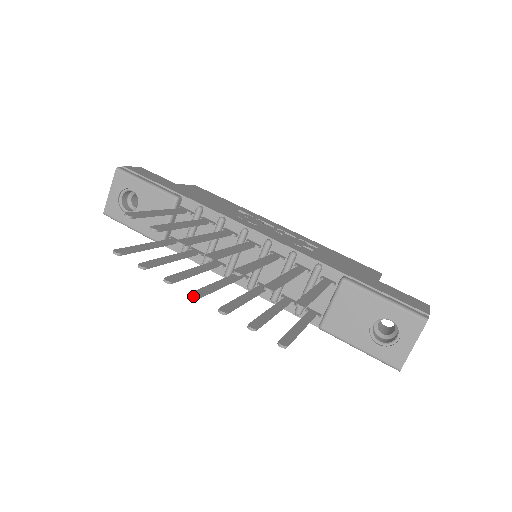
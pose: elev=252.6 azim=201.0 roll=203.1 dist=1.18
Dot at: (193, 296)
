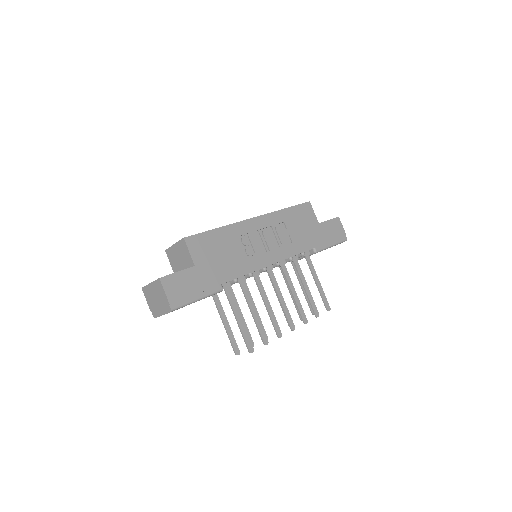
Dot at: occluded
